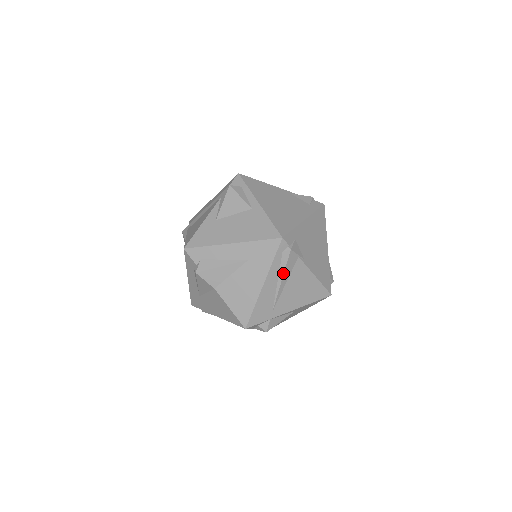
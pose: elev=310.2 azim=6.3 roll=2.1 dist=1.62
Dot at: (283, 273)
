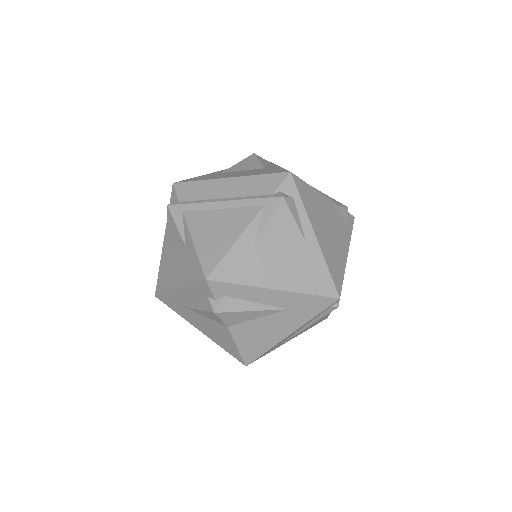
Dot at: (314, 322)
